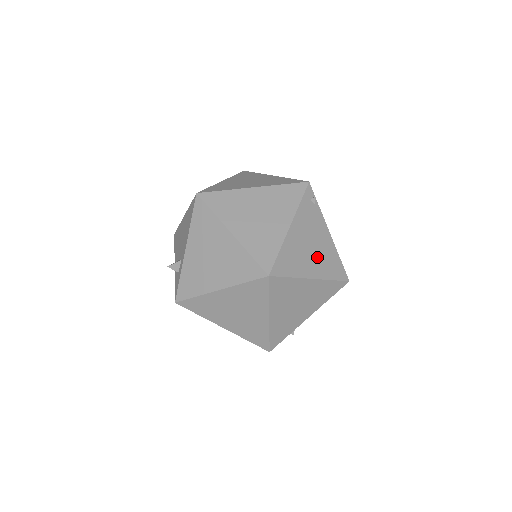
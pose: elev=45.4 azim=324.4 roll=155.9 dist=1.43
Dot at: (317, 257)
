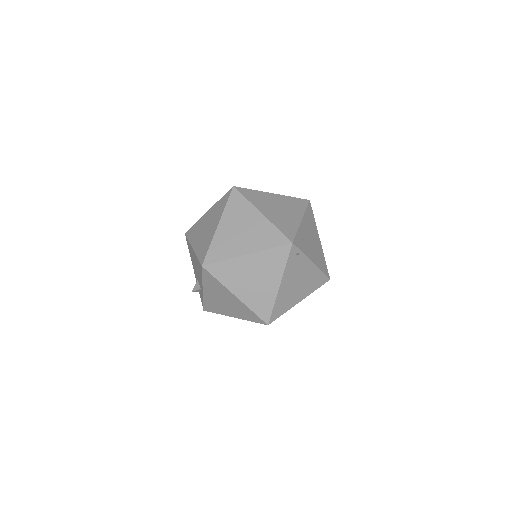
Dot at: (303, 286)
